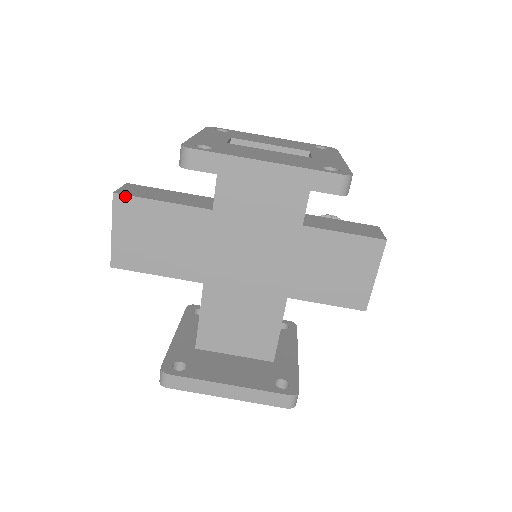
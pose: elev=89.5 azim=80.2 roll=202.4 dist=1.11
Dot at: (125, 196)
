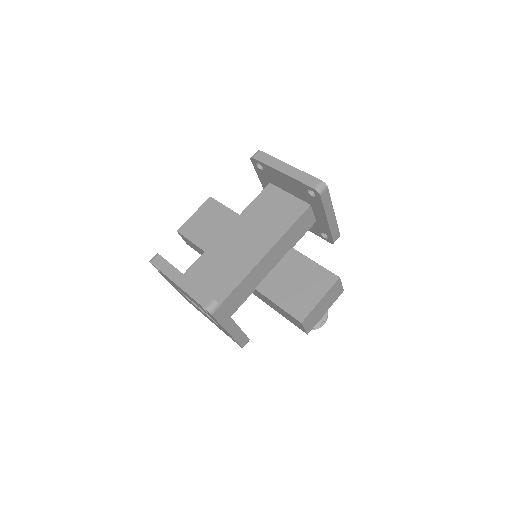
Dot at: (214, 200)
